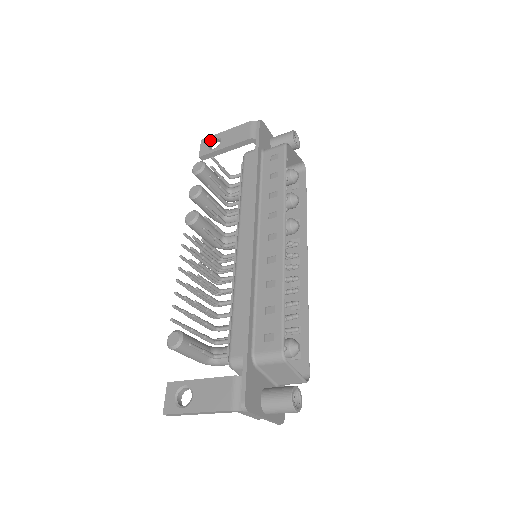
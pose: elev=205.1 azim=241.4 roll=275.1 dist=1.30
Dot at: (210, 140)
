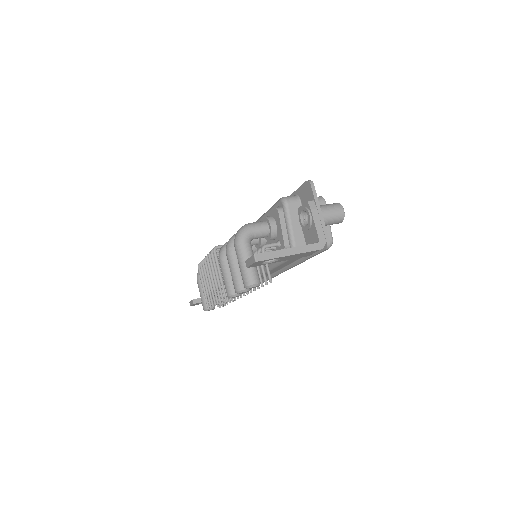
Dot at: occluded
